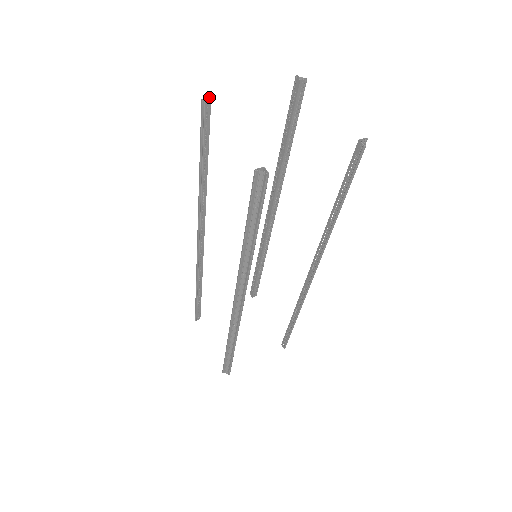
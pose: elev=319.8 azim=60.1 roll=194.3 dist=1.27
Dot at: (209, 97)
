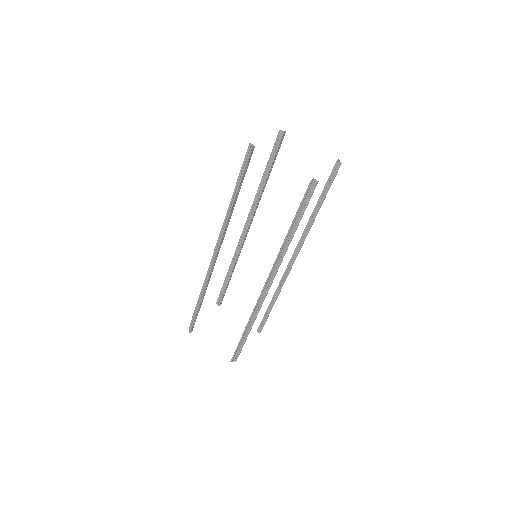
Dot at: (253, 145)
